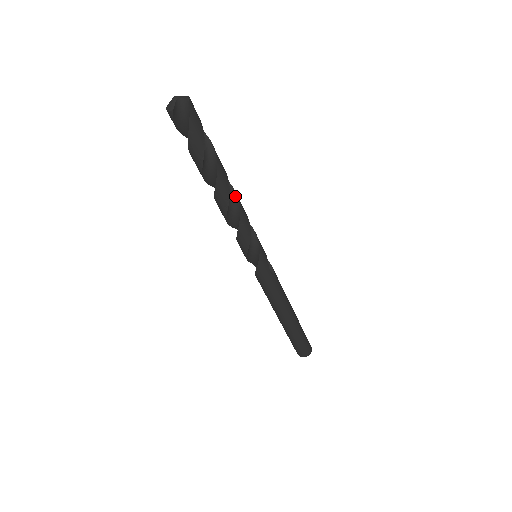
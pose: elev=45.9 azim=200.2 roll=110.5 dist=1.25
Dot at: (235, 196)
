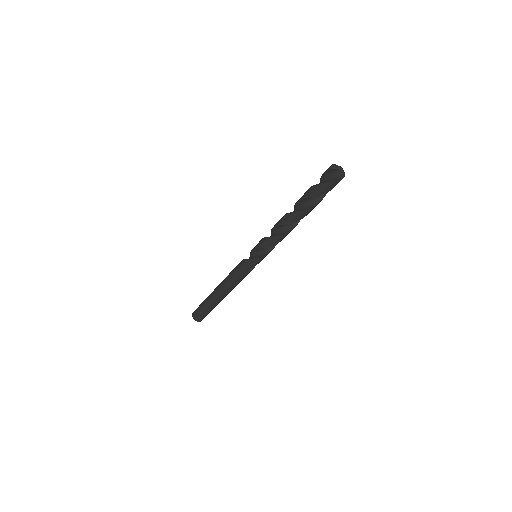
Dot at: (292, 228)
